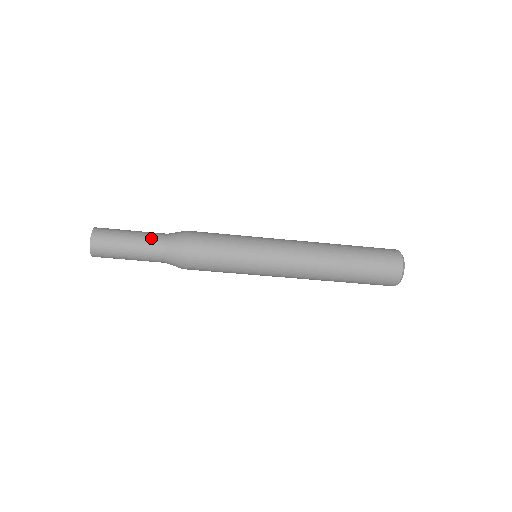
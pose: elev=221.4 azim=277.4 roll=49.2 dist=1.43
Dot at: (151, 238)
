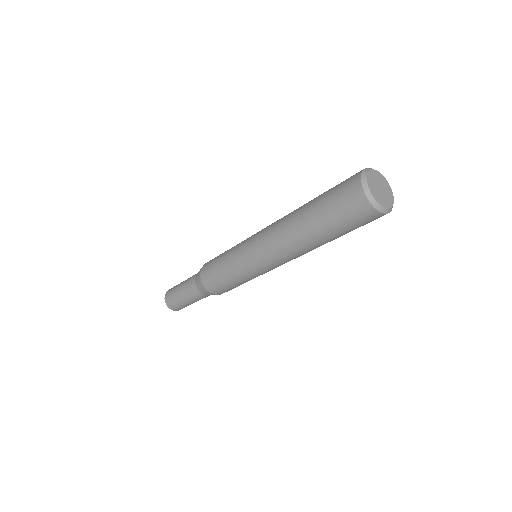
Dot at: (190, 291)
